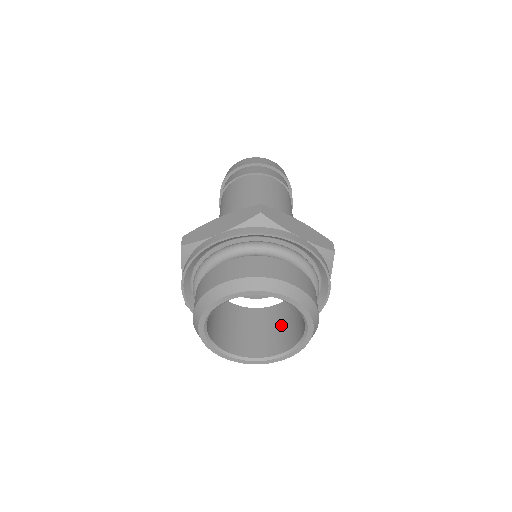
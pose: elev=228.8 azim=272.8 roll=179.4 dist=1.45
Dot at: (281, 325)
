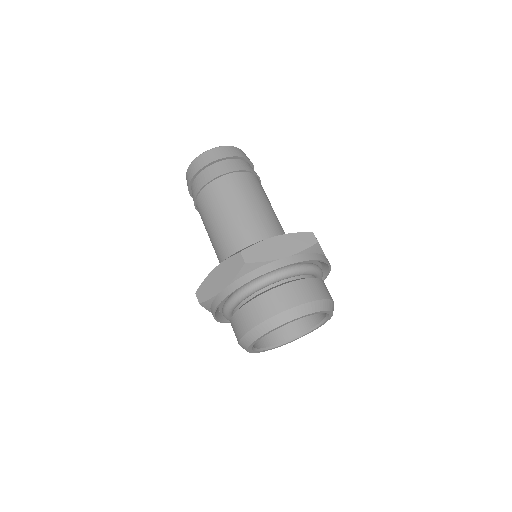
Dot at: occluded
